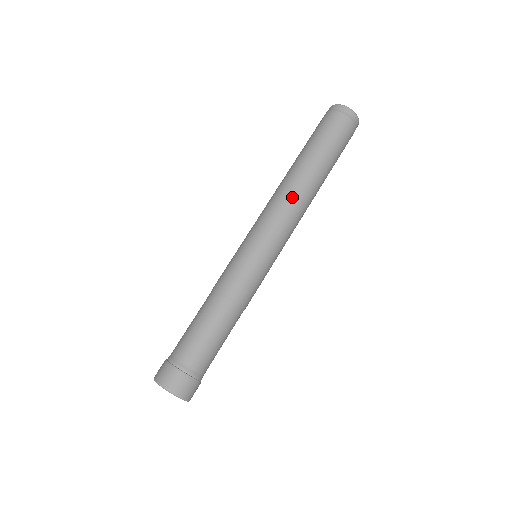
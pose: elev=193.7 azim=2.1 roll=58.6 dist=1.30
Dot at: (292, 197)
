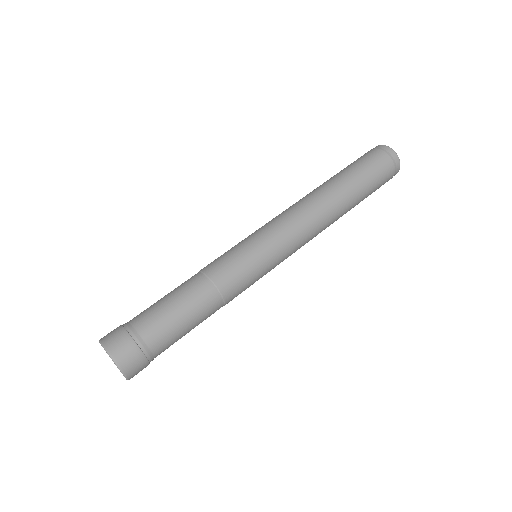
Dot at: (304, 203)
